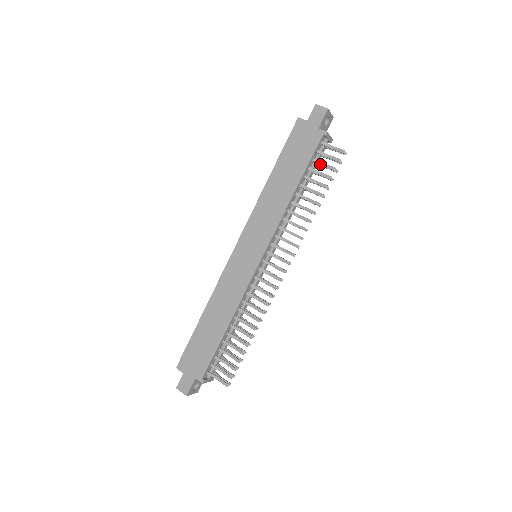
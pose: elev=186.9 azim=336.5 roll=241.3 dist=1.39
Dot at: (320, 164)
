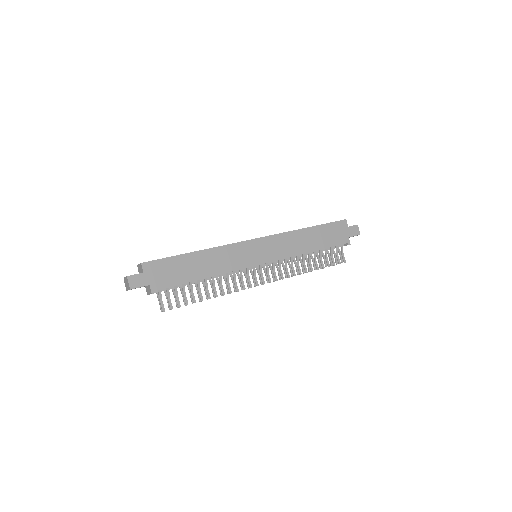
Dot at: (331, 253)
